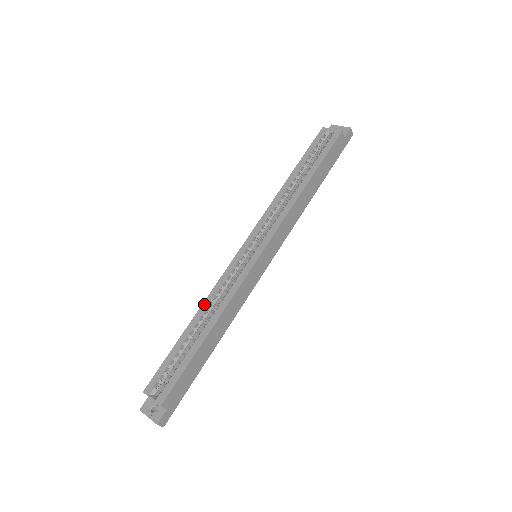
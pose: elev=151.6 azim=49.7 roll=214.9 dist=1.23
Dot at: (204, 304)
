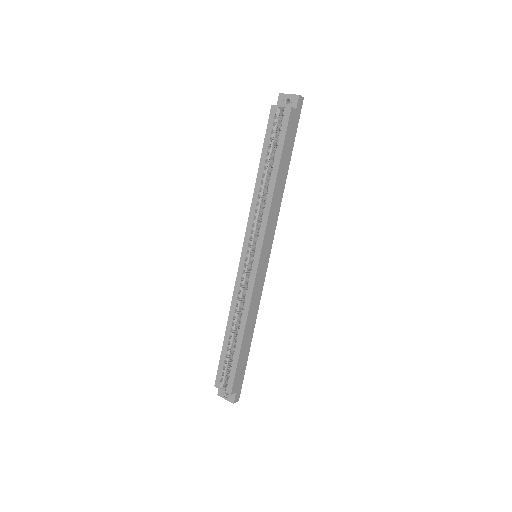
Dot at: (231, 312)
